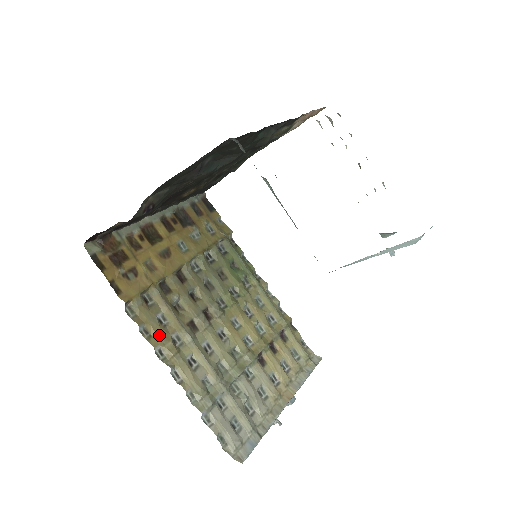
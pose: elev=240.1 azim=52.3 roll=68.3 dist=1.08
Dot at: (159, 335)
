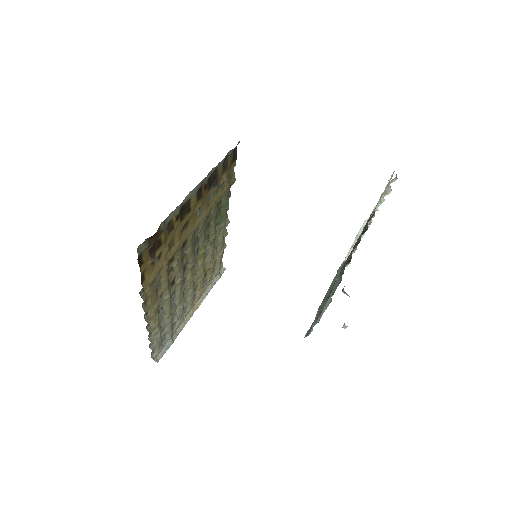
Dot at: (152, 302)
